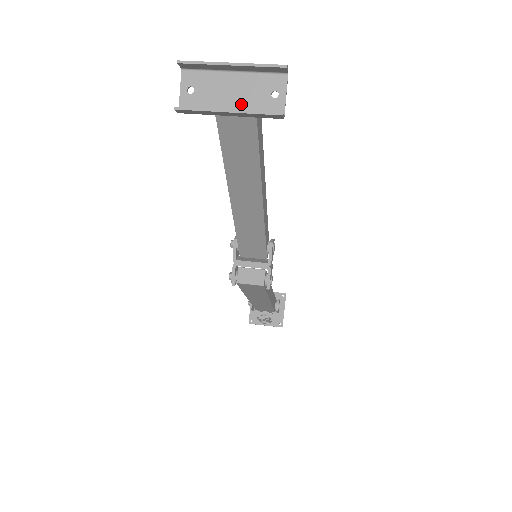
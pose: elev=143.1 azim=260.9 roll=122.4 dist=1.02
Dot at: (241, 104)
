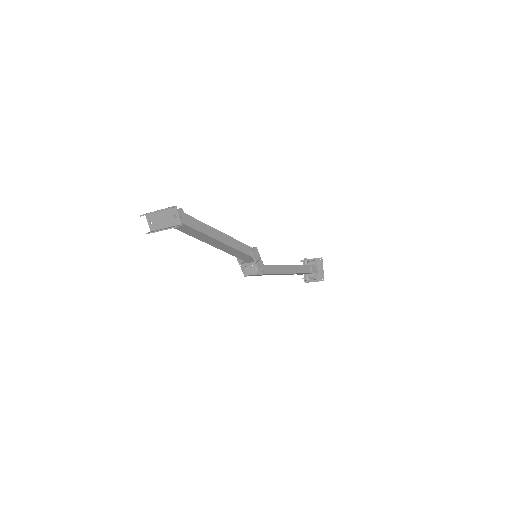
Dot at: (167, 223)
